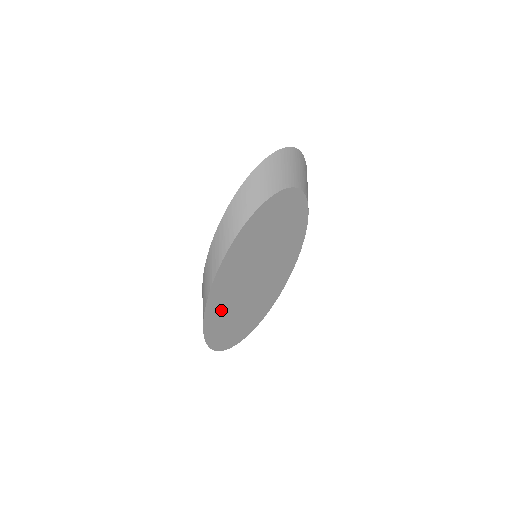
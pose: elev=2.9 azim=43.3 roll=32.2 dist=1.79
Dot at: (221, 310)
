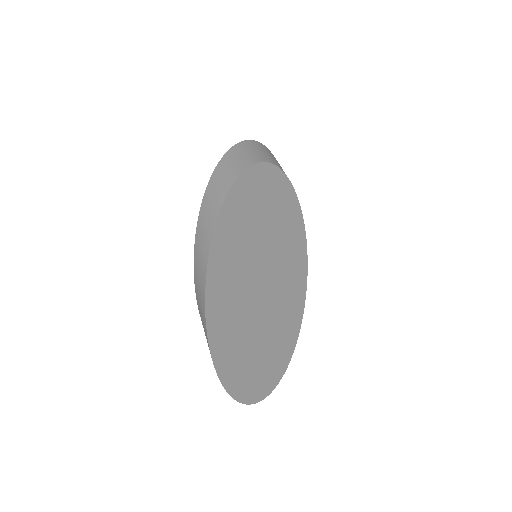
Dot at: (228, 314)
